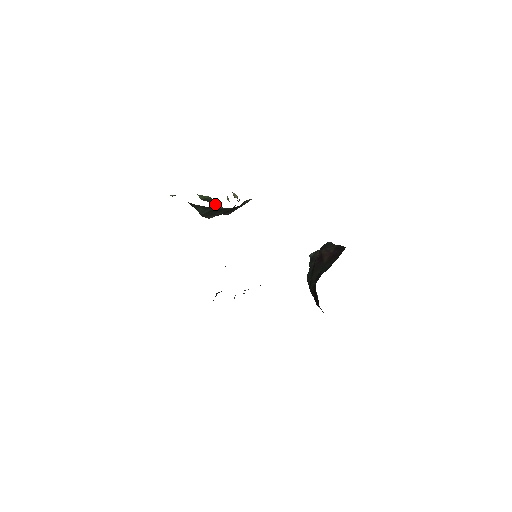
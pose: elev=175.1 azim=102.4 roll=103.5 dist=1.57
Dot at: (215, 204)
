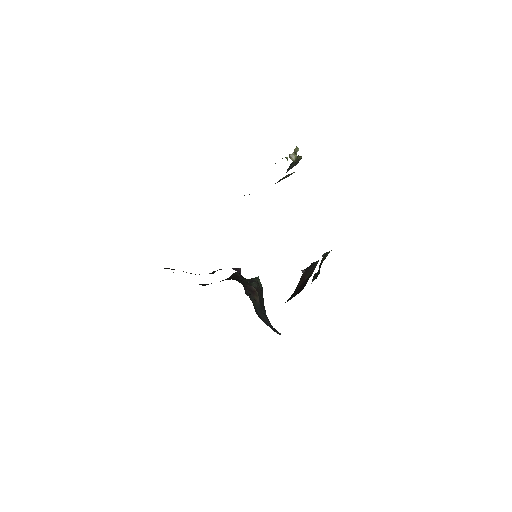
Dot at: occluded
